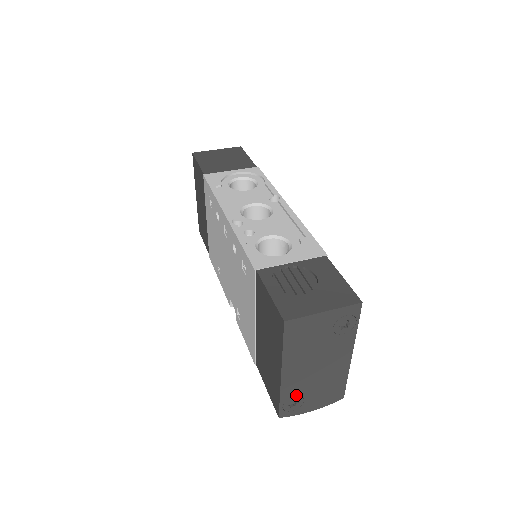
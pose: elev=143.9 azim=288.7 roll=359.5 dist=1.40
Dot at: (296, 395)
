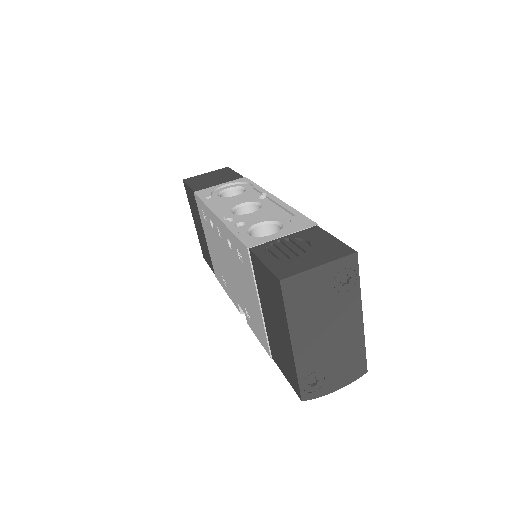
Dot at: (314, 371)
